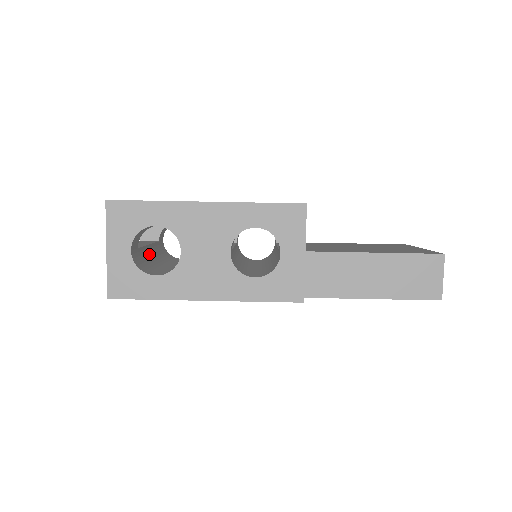
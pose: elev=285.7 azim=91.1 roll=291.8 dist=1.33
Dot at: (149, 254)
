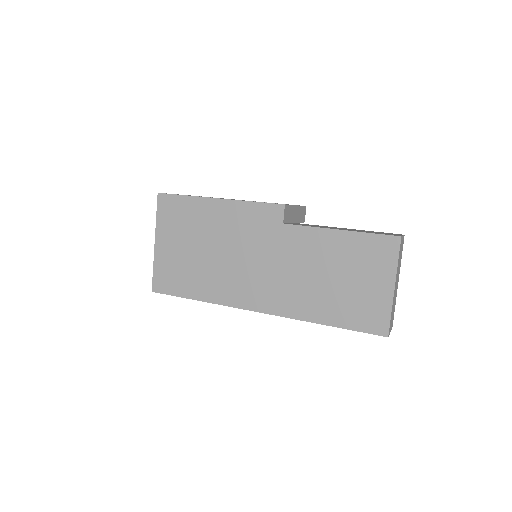
Dot at: occluded
